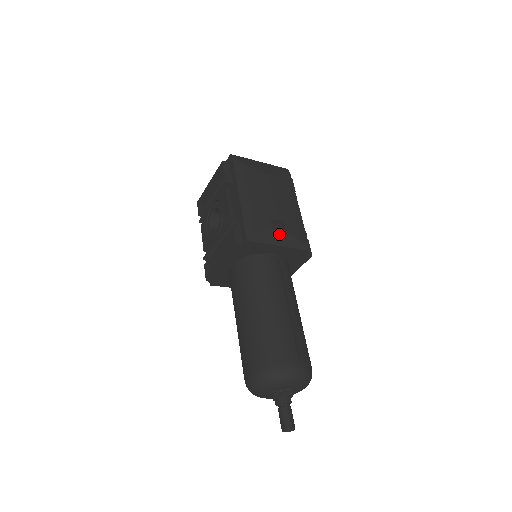
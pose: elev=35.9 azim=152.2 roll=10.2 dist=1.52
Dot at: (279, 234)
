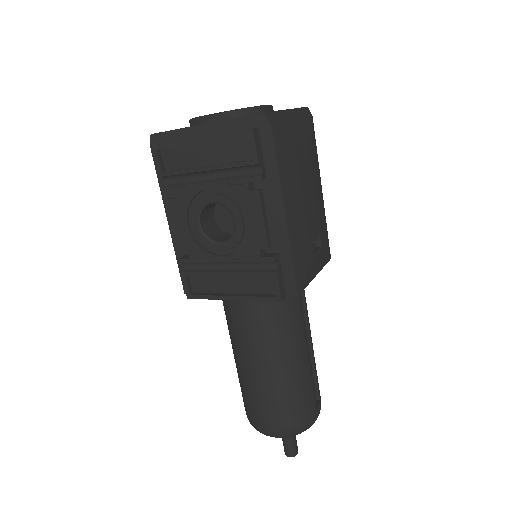
Dot at: (318, 260)
